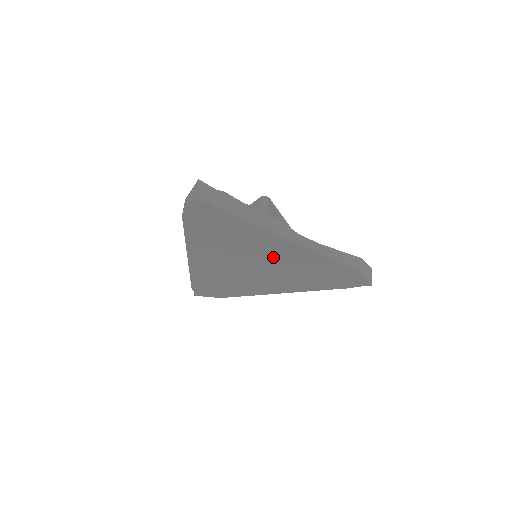
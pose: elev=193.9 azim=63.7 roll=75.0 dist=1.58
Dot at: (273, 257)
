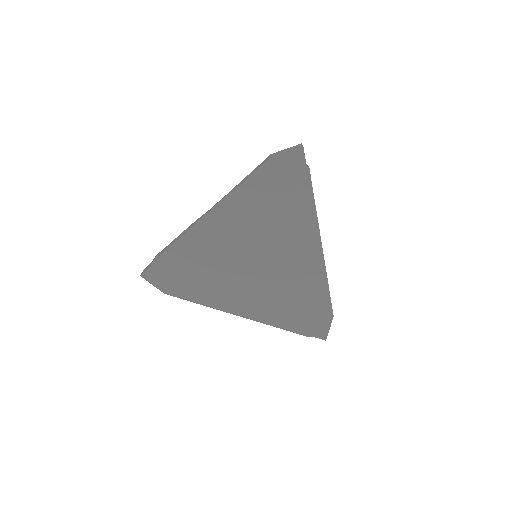
Dot at: (286, 256)
